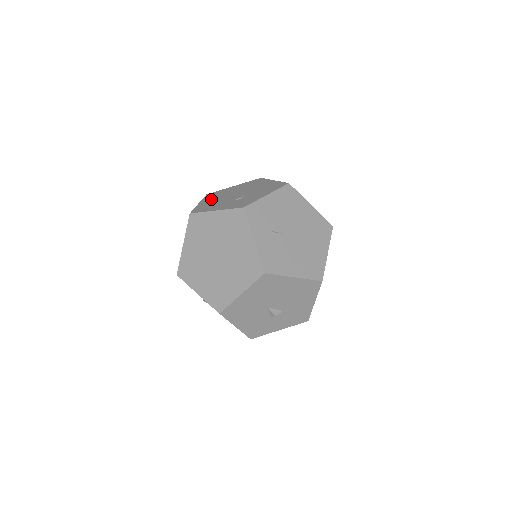
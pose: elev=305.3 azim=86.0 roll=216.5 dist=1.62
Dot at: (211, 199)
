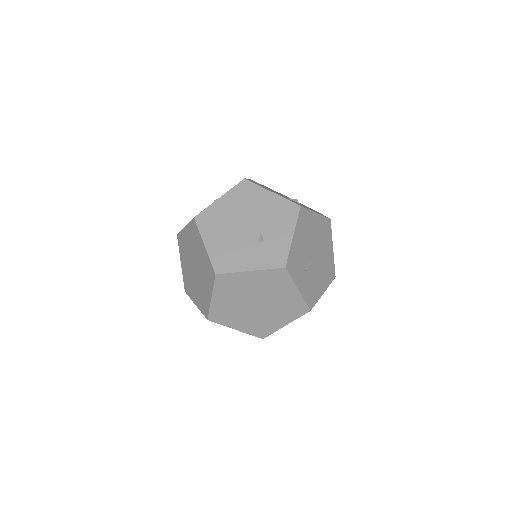
Dot at: (216, 236)
